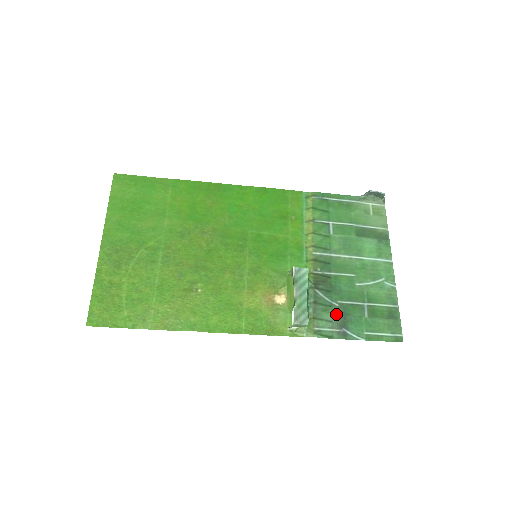
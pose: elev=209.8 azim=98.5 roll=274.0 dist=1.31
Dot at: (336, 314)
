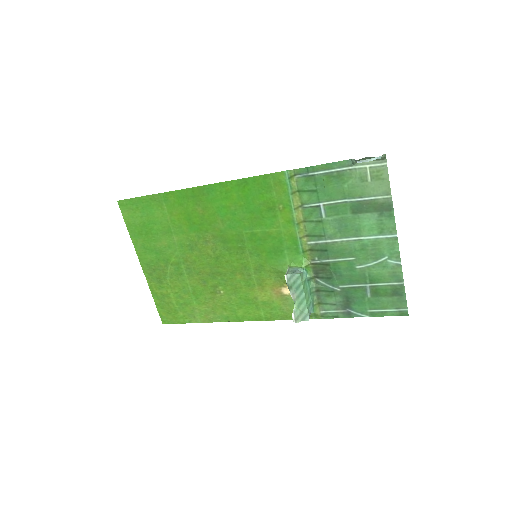
Dot at: (339, 298)
